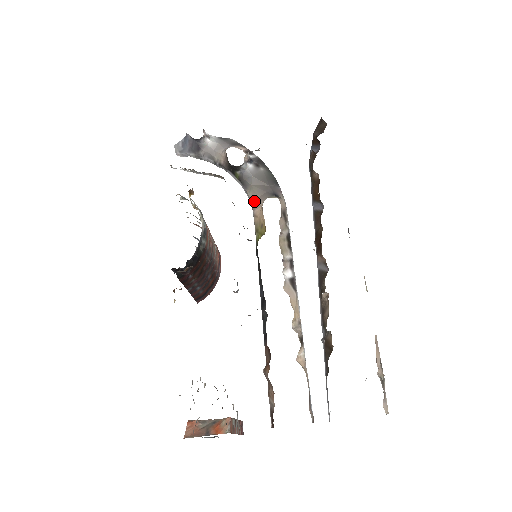
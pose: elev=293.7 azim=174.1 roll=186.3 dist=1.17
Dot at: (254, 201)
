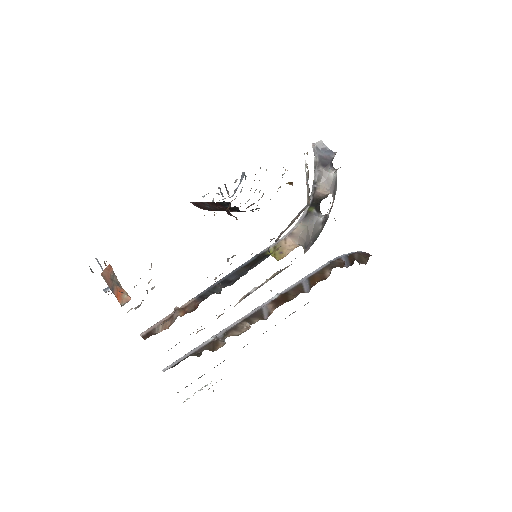
Dot at: (296, 233)
